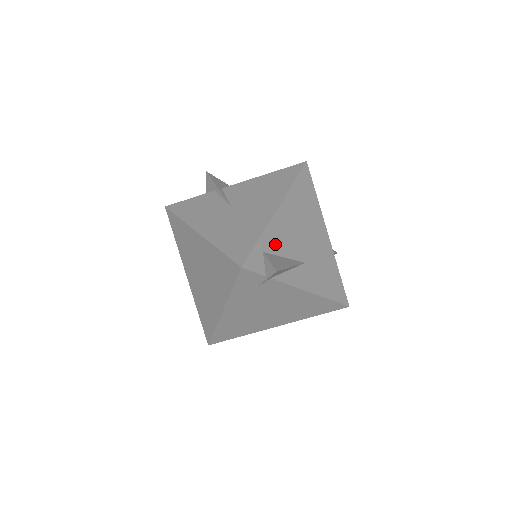
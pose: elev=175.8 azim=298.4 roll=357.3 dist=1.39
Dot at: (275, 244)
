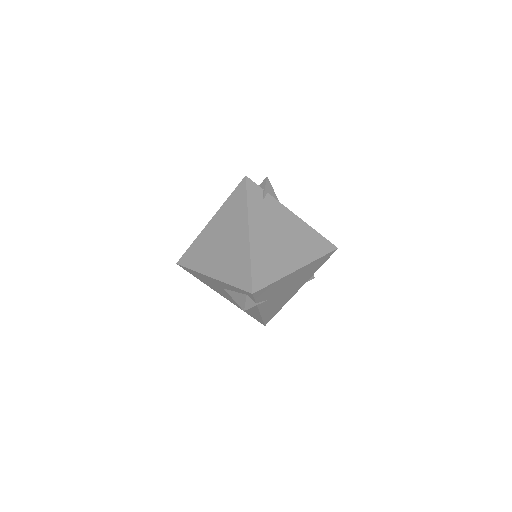
Dot at: occluded
